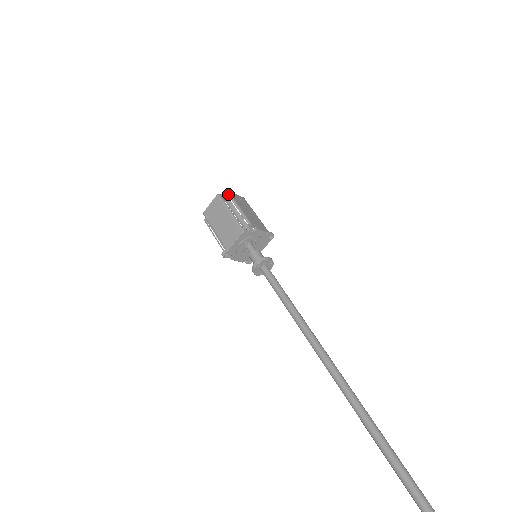
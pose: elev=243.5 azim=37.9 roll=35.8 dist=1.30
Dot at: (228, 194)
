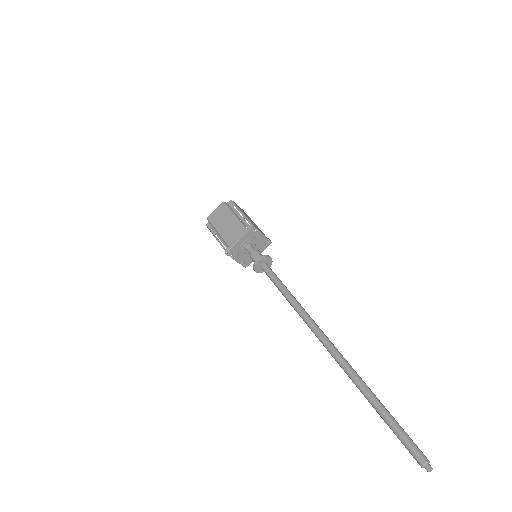
Dot at: (232, 202)
